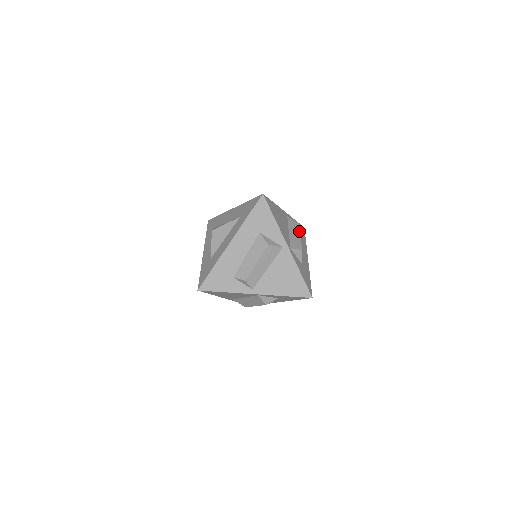
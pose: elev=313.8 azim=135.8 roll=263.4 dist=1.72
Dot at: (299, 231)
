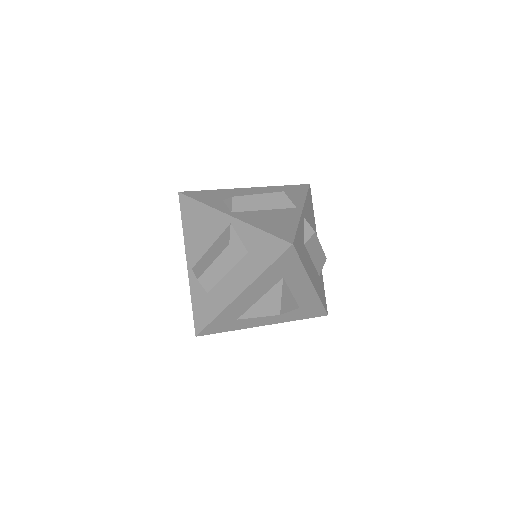
Dot at: occluded
